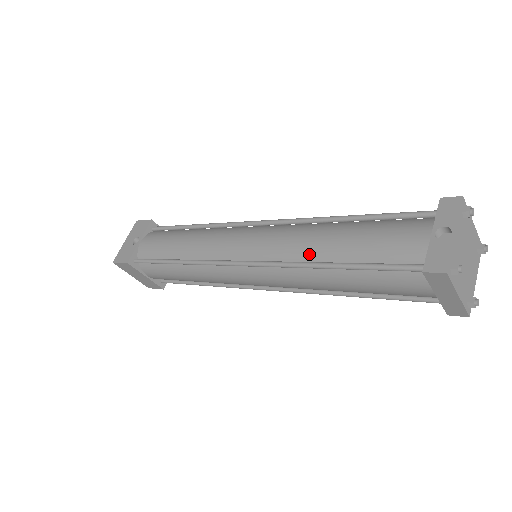
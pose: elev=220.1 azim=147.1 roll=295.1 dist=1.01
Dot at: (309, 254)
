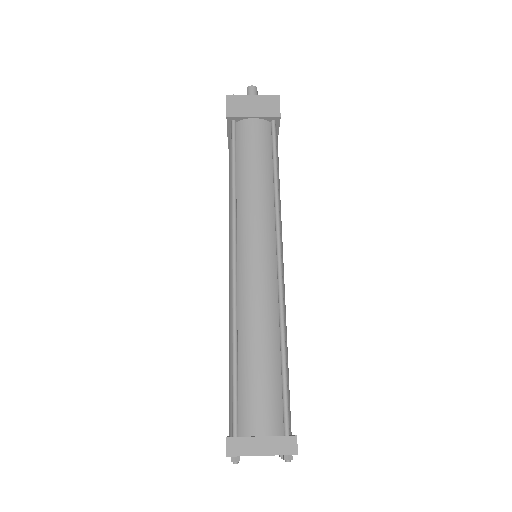
Dot at: occluded
